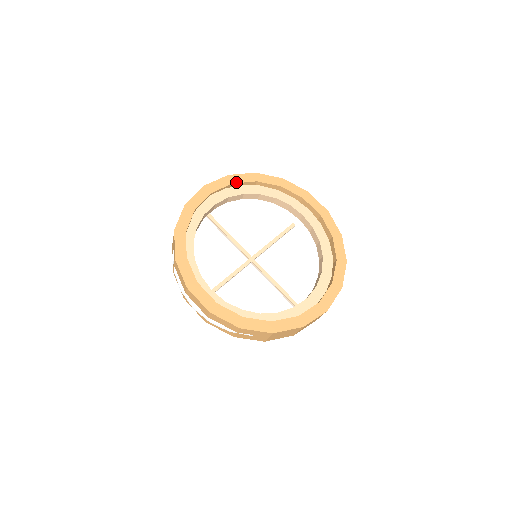
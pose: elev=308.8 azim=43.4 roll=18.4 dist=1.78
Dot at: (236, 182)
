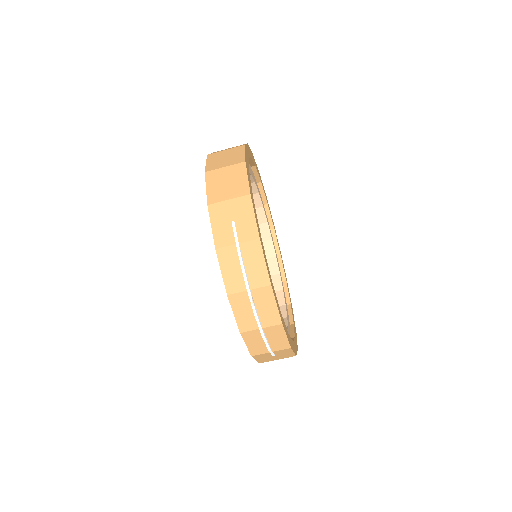
Dot at: (251, 157)
